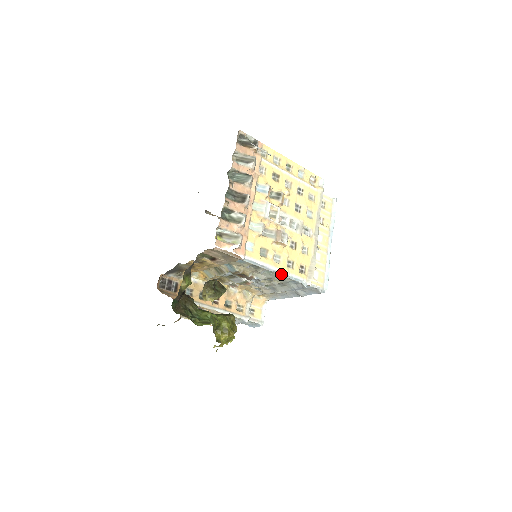
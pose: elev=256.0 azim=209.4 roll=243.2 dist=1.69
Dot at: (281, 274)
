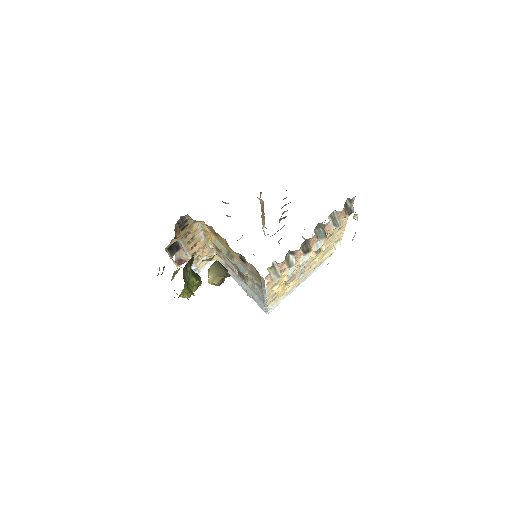
Dot at: (265, 299)
